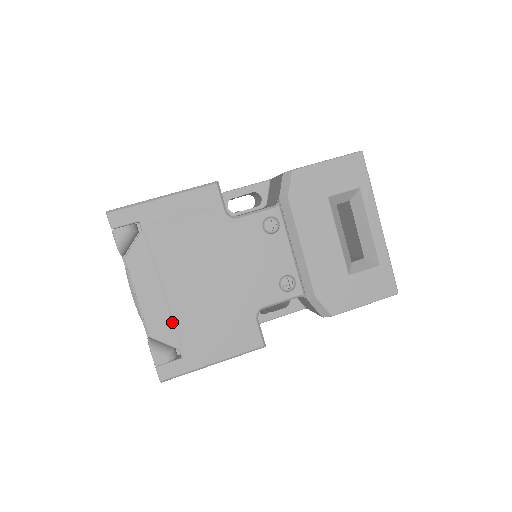
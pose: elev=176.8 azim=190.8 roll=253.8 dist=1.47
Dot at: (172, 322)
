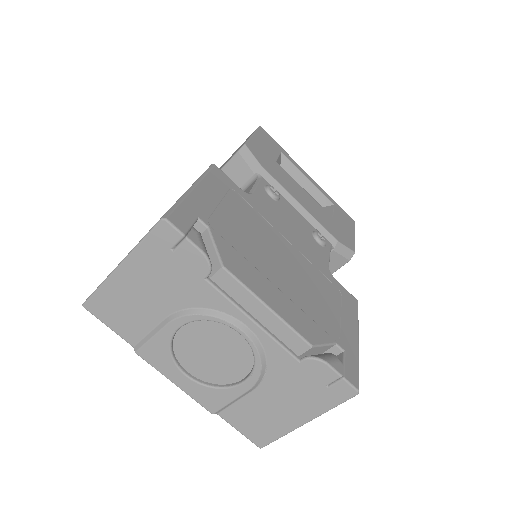
Dot at: (308, 317)
